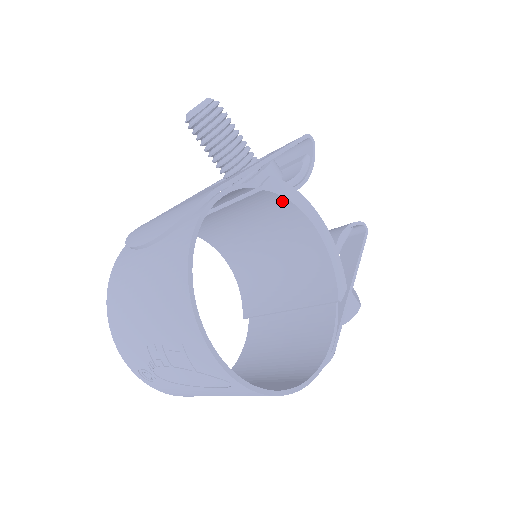
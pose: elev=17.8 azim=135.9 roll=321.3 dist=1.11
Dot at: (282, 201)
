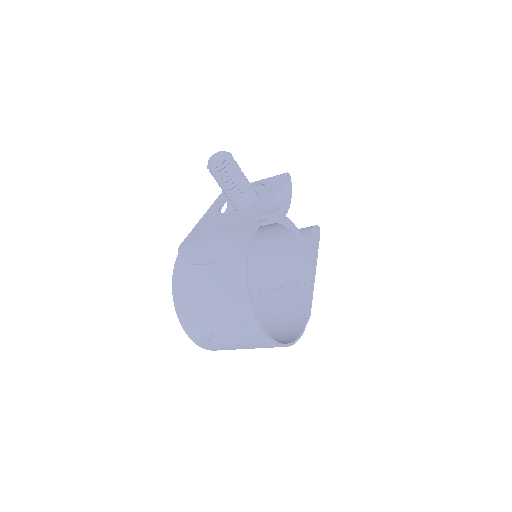
Dot at: (280, 226)
